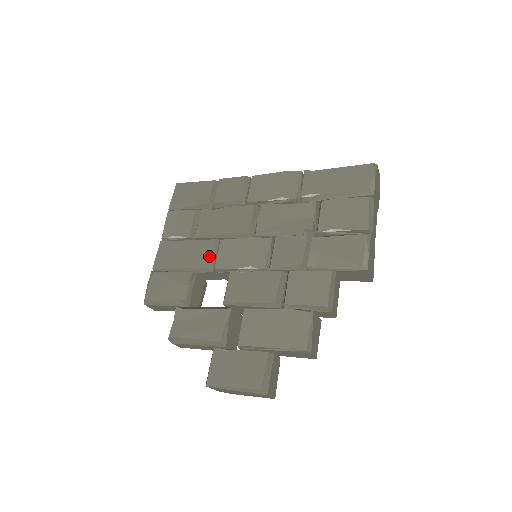
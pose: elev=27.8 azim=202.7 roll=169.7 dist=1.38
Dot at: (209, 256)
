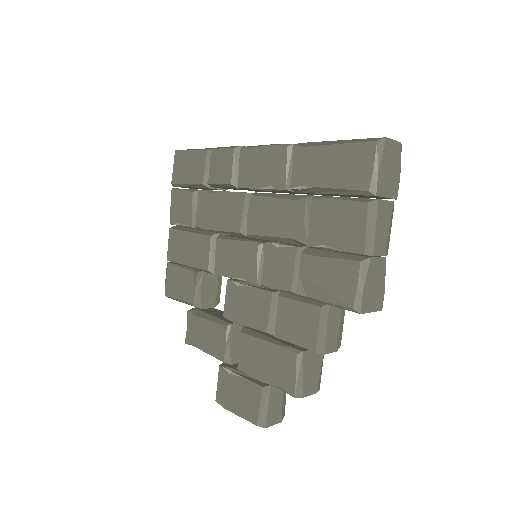
Dot at: (208, 257)
